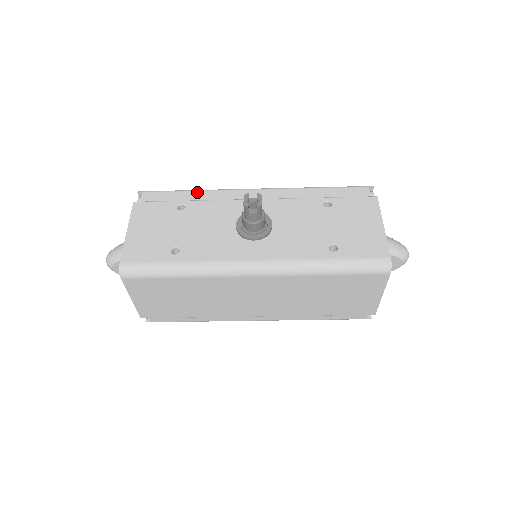
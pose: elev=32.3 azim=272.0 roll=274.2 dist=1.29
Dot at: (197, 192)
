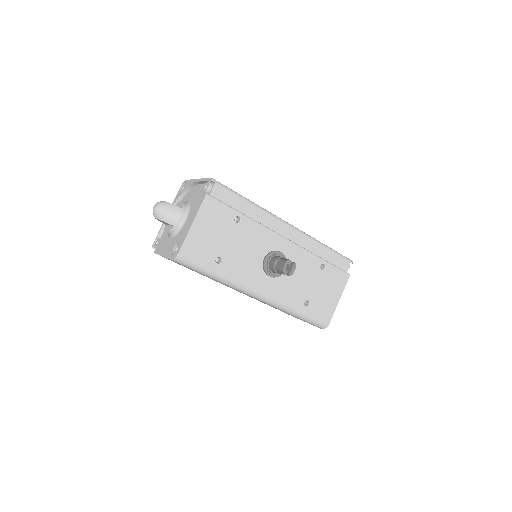
Dot at: (253, 207)
